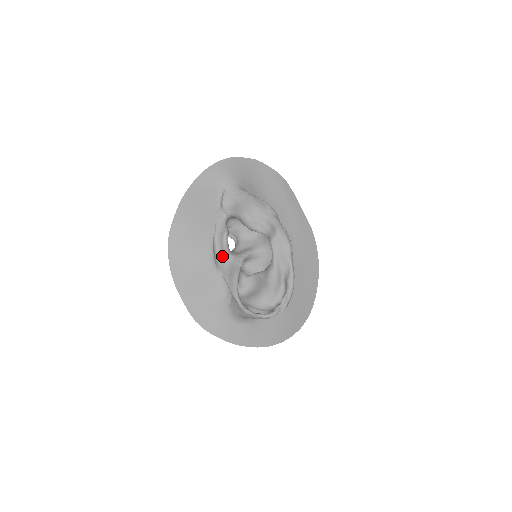
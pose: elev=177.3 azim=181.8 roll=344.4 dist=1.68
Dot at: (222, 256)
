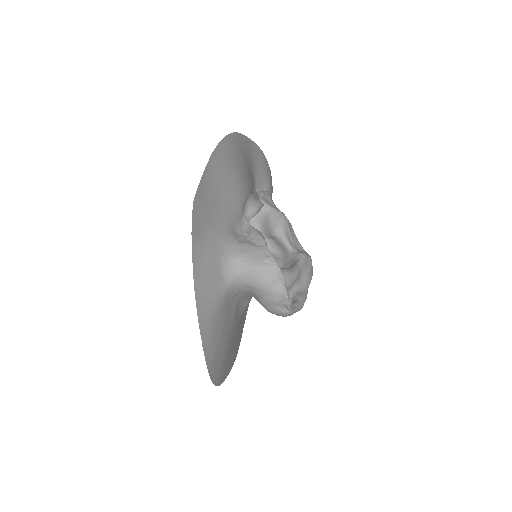
Dot at: (245, 211)
